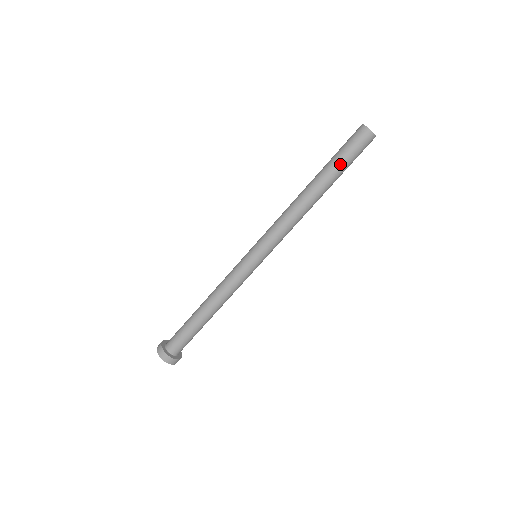
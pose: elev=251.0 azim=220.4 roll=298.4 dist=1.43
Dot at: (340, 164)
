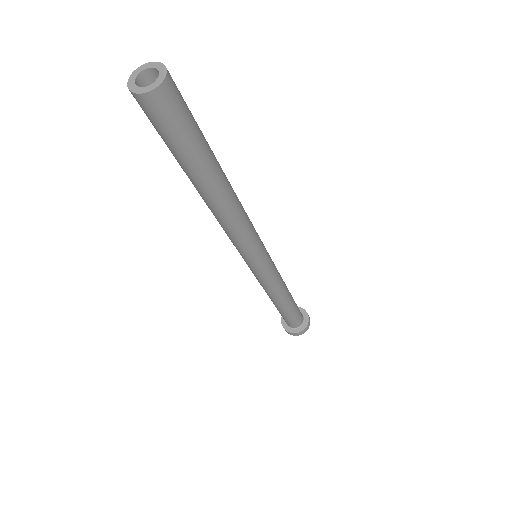
Dot at: (175, 156)
